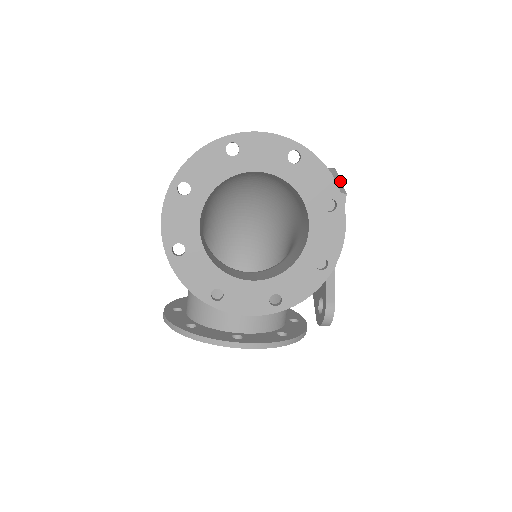
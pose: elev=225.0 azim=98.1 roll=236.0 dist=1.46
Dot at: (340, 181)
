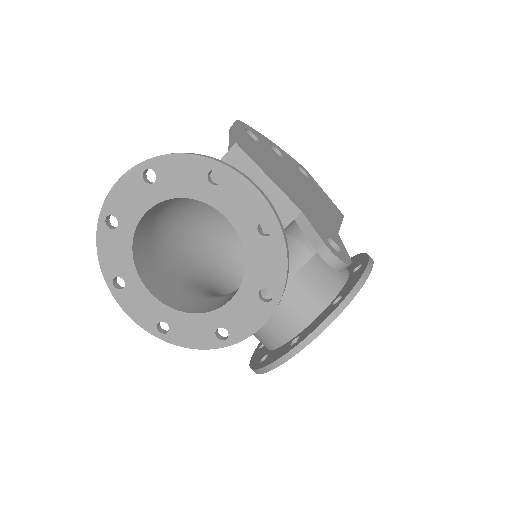
Dot at: (235, 132)
